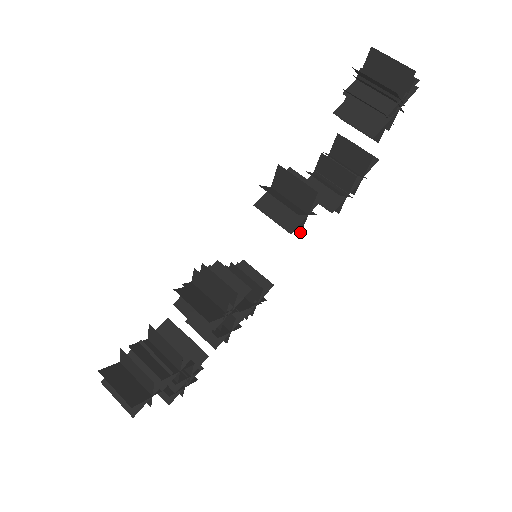
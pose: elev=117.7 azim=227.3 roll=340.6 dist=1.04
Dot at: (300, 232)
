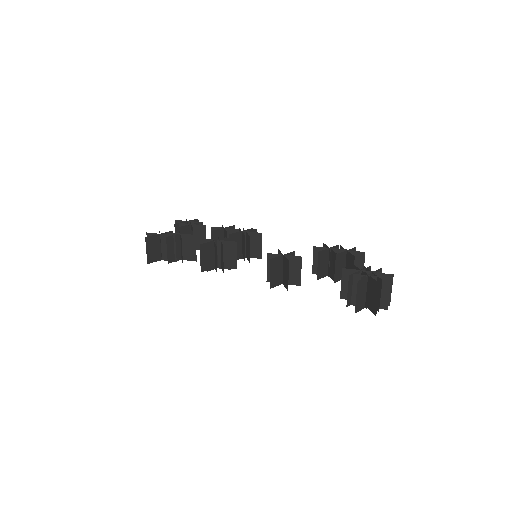
Dot at: occluded
